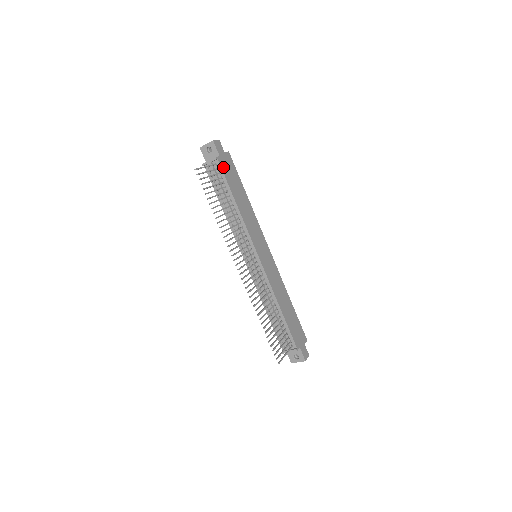
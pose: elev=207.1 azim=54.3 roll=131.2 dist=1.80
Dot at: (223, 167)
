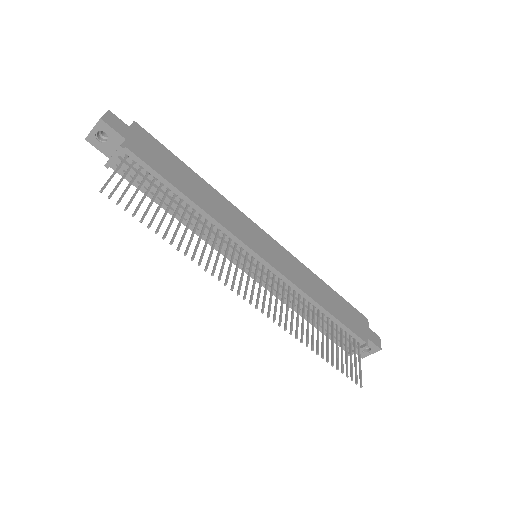
Dot at: (141, 154)
